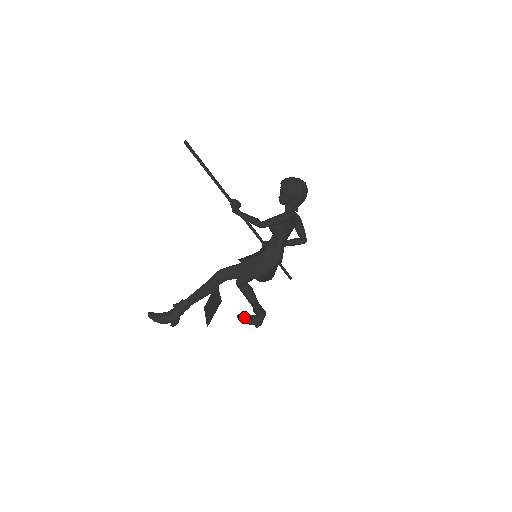
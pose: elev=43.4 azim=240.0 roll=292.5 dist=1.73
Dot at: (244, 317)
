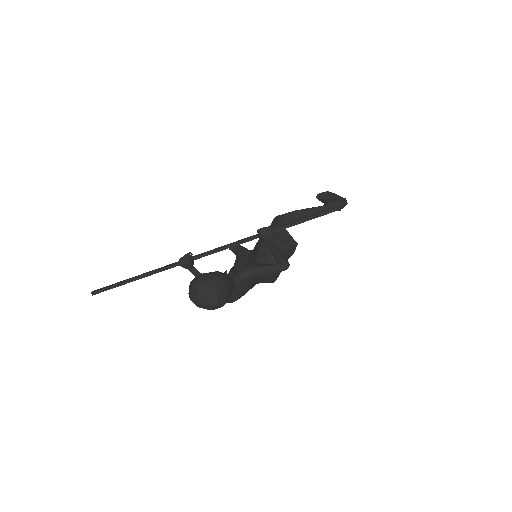
Dot at: (323, 201)
